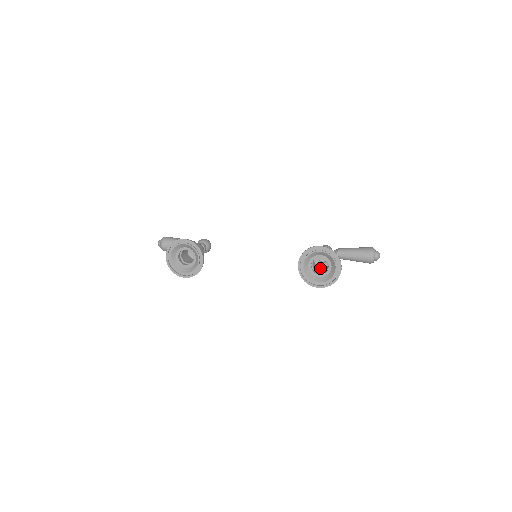
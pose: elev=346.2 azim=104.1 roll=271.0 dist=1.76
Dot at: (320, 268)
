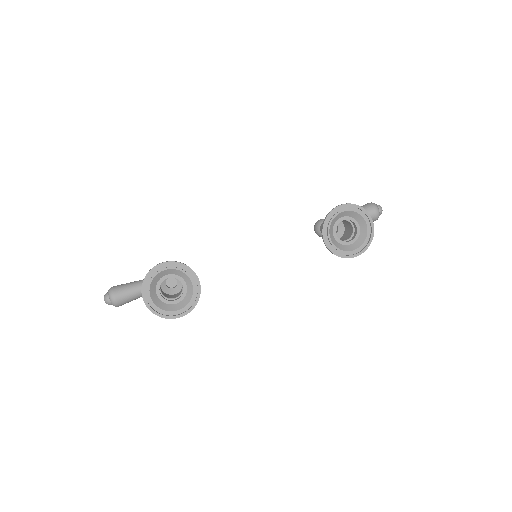
Dot at: occluded
